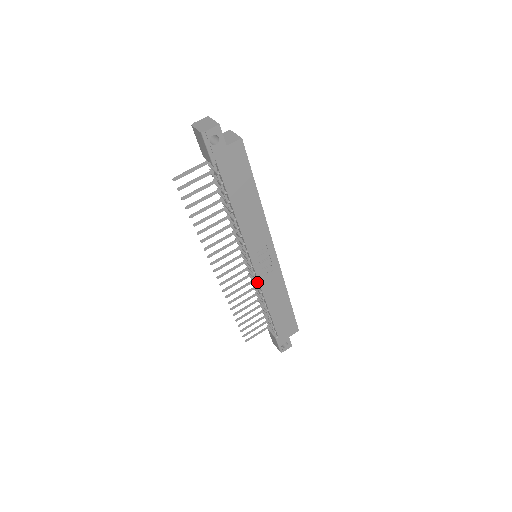
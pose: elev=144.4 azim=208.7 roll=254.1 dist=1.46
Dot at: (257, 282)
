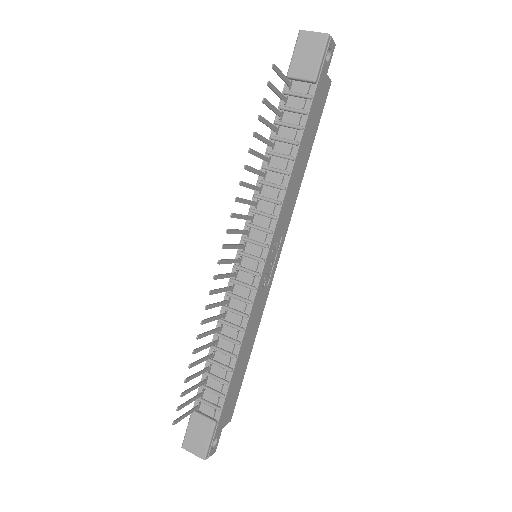
Dot at: (249, 296)
